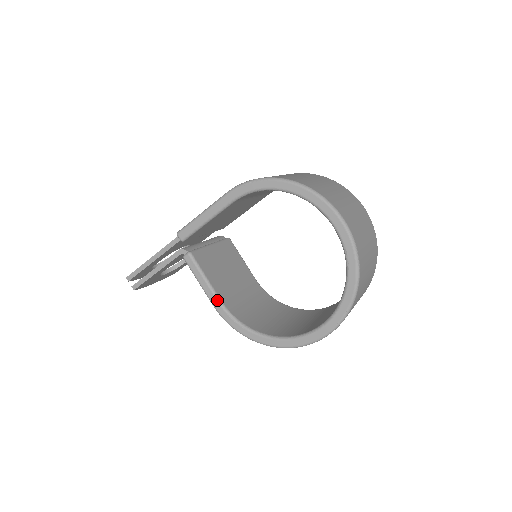
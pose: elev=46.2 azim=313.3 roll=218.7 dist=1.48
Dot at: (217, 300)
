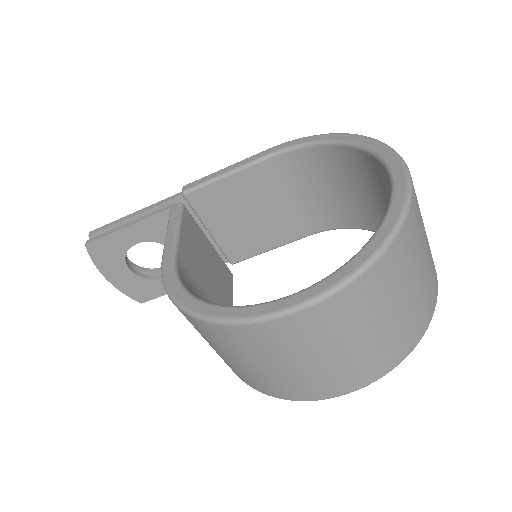
Dot at: (173, 251)
